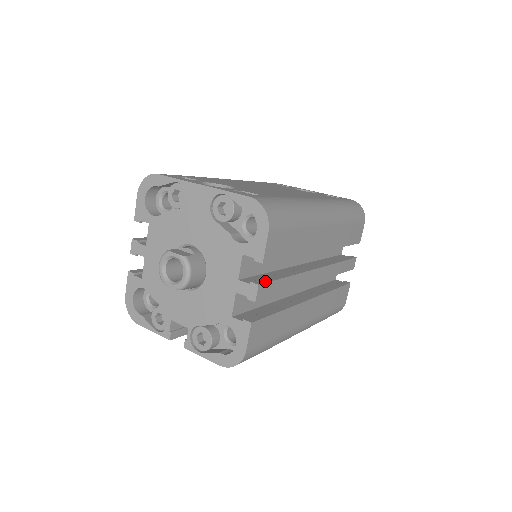
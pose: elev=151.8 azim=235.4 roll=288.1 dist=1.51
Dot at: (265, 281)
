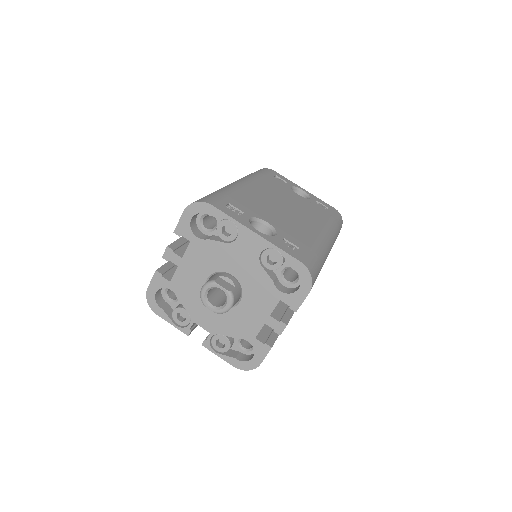
Dot at: (289, 318)
